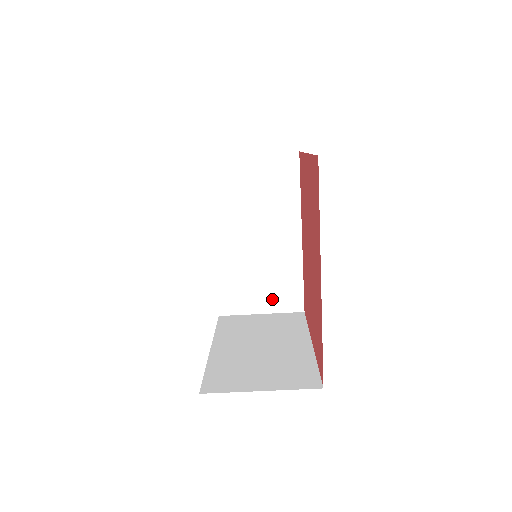
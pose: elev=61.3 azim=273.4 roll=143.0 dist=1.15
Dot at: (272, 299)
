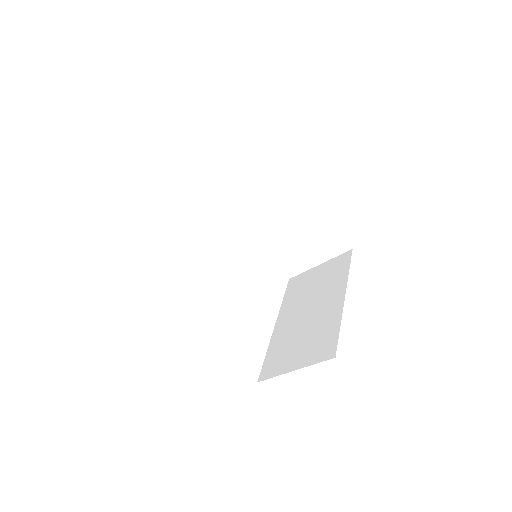
Dot at: (319, 251)
